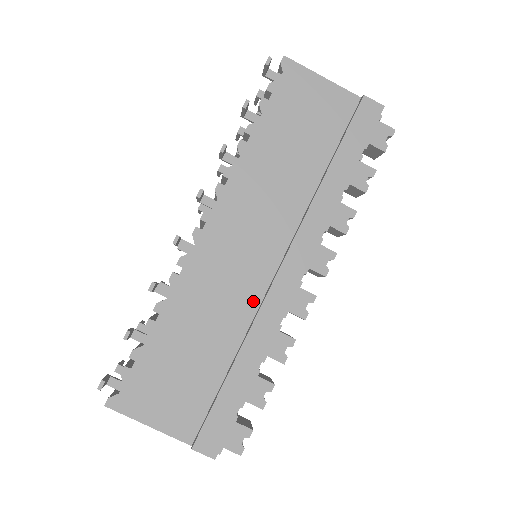
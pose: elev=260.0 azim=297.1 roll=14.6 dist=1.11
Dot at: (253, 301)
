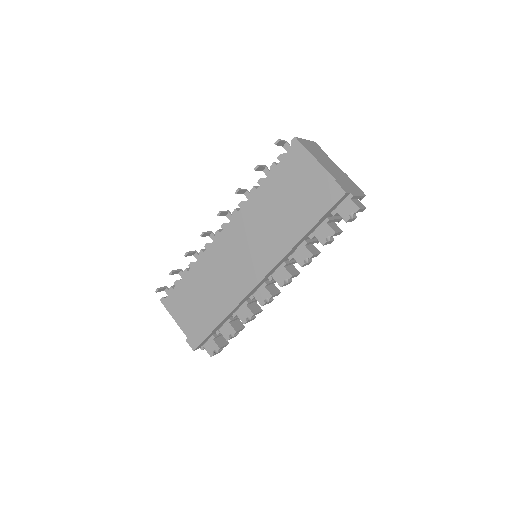
Dot at: (234, 283)
